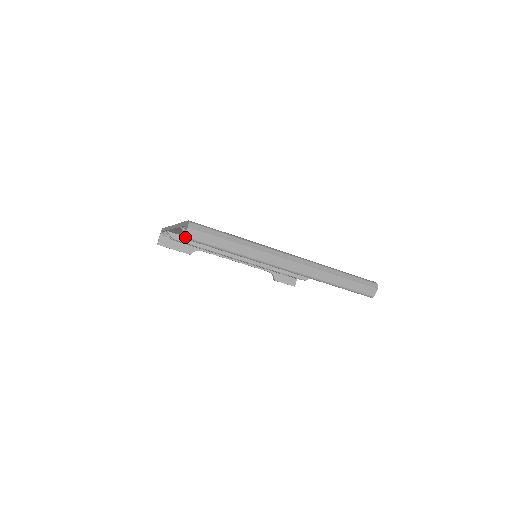
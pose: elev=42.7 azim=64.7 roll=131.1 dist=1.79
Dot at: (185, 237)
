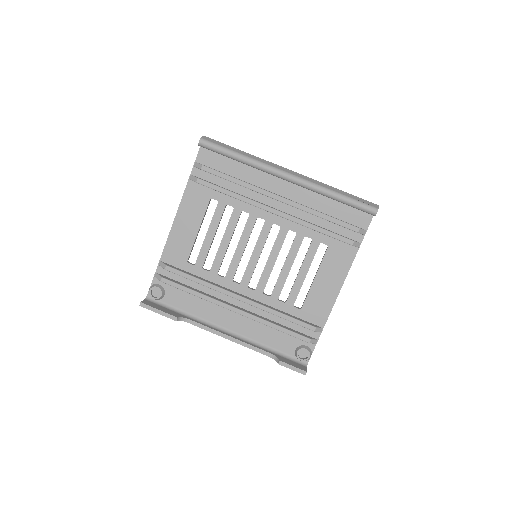
Dot at: (201, 139)
